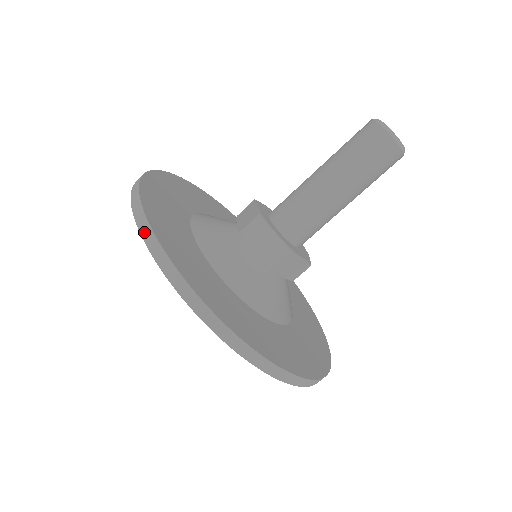
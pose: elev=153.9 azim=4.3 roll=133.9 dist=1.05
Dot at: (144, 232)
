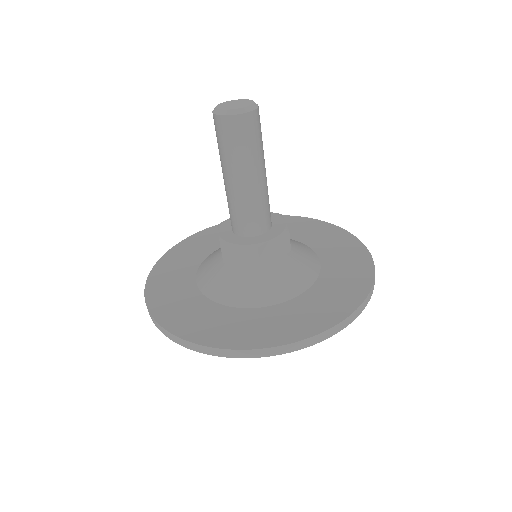
Dot at: (164, 333)
